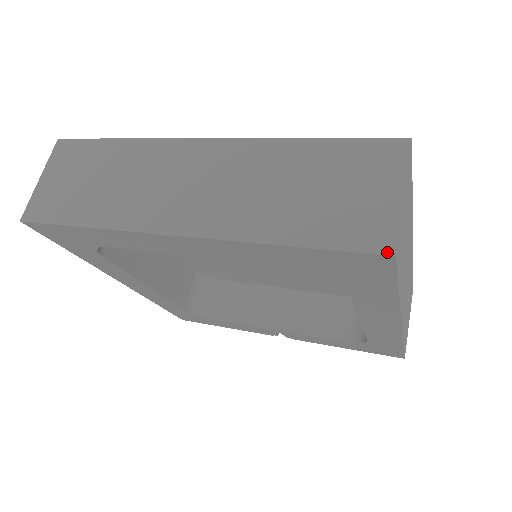
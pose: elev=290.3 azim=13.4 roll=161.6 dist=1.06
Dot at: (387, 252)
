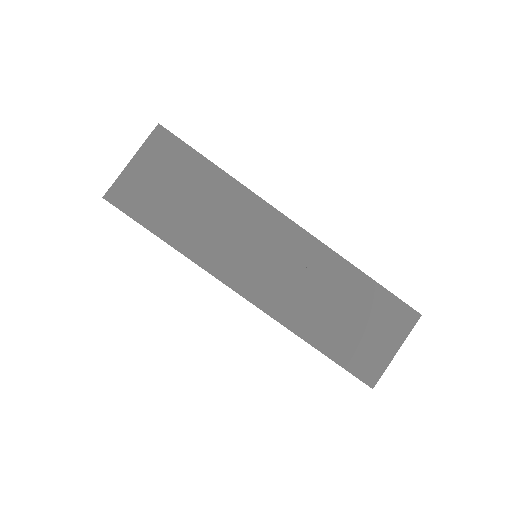
Dot at: (370, 384)
